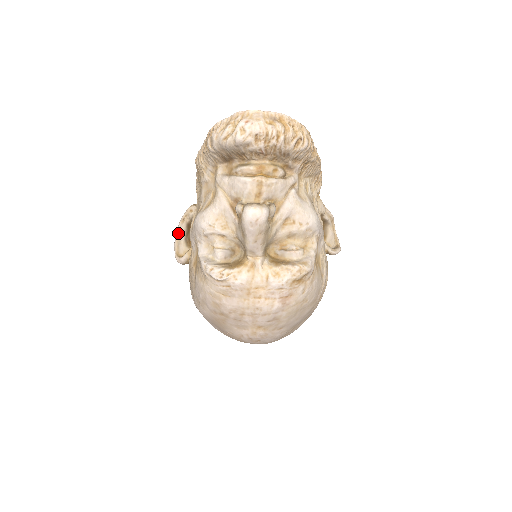
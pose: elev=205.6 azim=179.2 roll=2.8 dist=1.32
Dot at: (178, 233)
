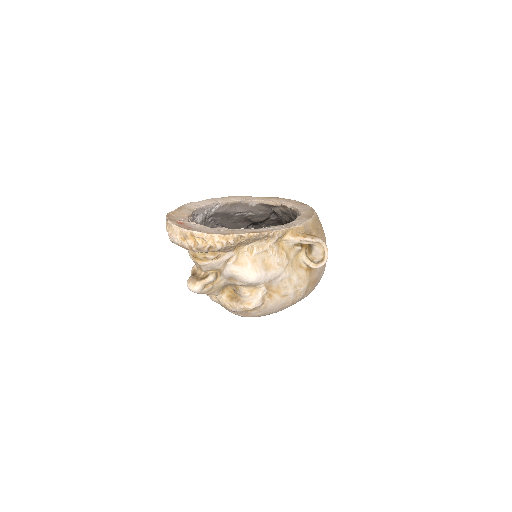
Dot at: occluded
